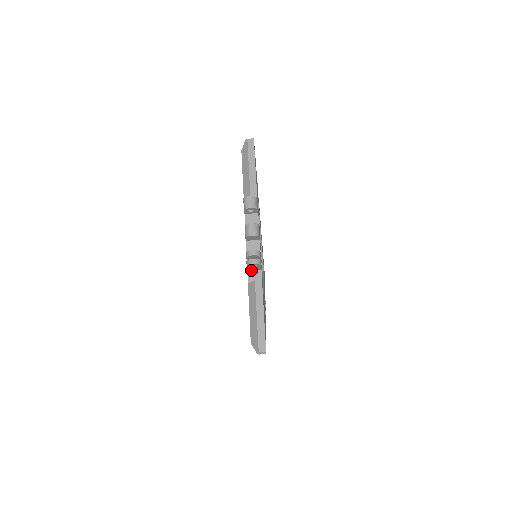
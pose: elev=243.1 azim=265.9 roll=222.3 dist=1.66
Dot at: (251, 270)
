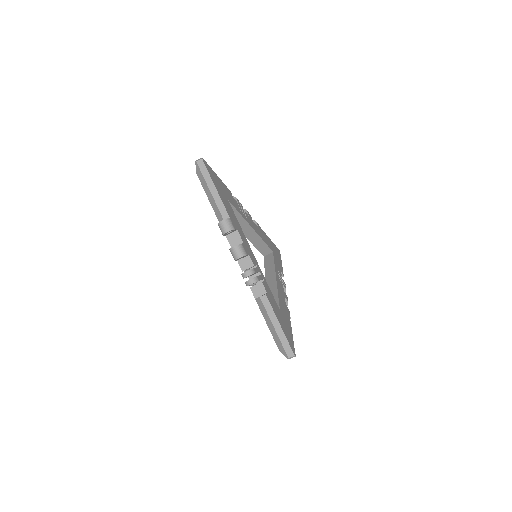
Dot at: (253, 286)
